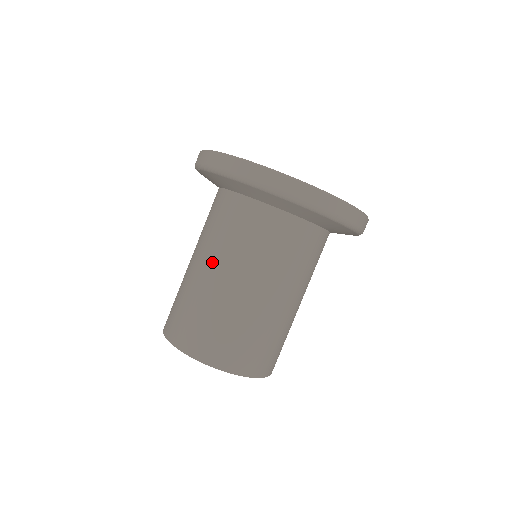
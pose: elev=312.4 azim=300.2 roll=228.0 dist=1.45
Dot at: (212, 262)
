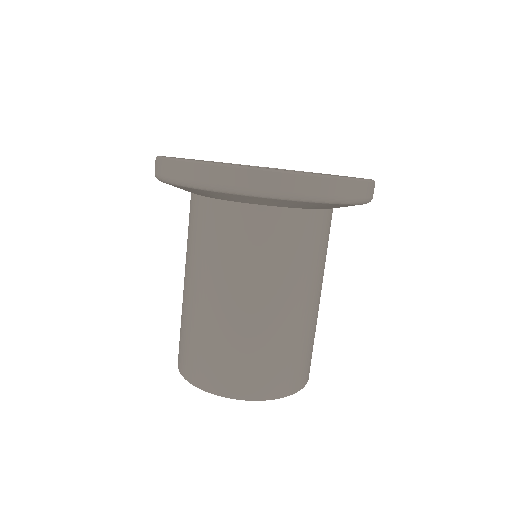
Dot at: occluded
